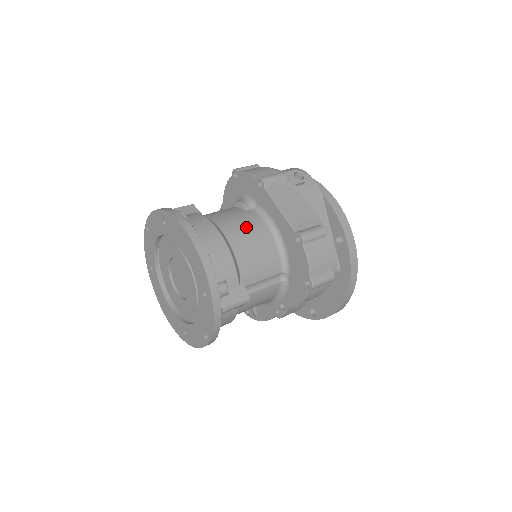
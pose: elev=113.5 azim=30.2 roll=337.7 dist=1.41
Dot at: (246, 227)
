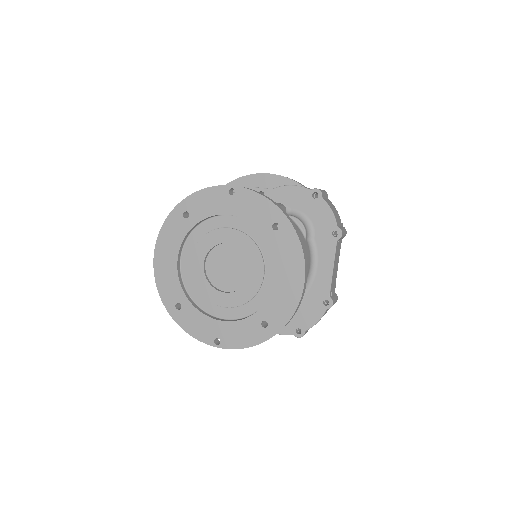
Dot at: occluded
